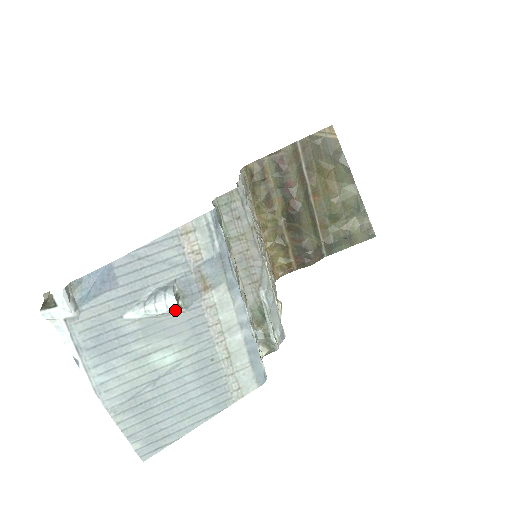
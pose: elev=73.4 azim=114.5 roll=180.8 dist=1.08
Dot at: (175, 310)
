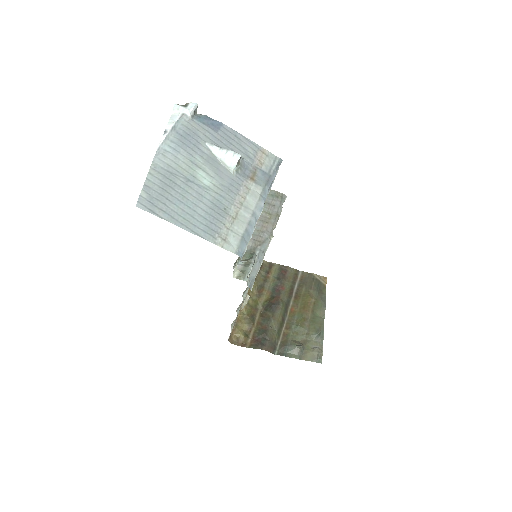
Dot at: (234, 162)
